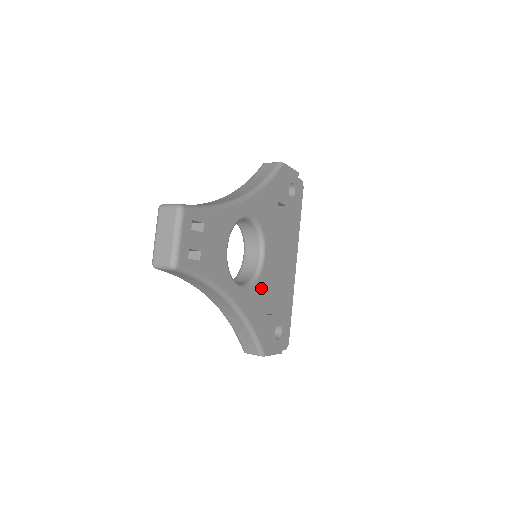
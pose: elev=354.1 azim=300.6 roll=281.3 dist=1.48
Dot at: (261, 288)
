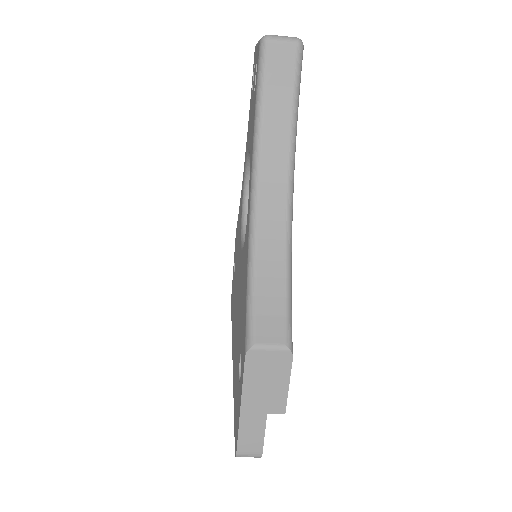
Dot at: occluded
